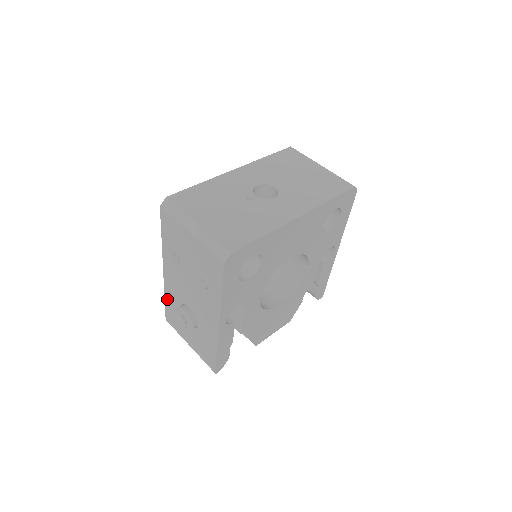
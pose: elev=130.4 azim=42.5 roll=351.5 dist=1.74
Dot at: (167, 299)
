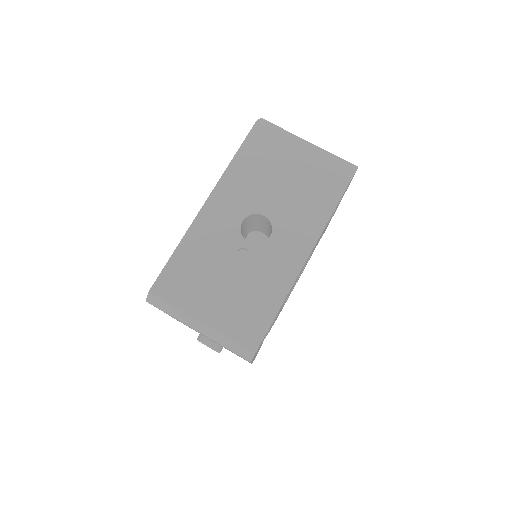
Dot at: occluded
